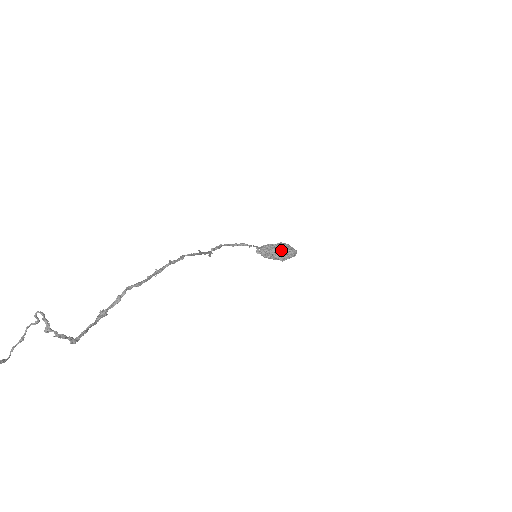
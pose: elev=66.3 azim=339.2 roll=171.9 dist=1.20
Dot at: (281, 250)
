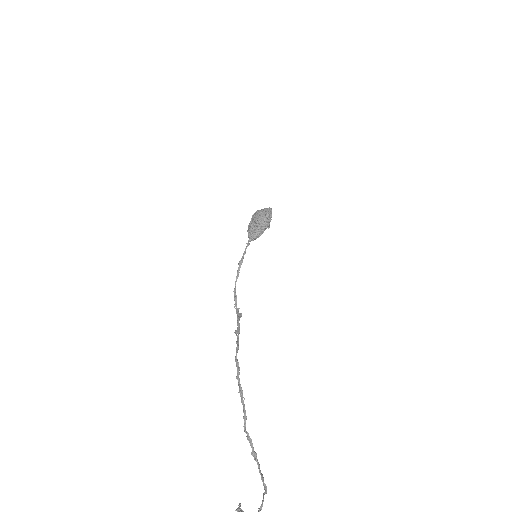
Dot at: (261, 225)
